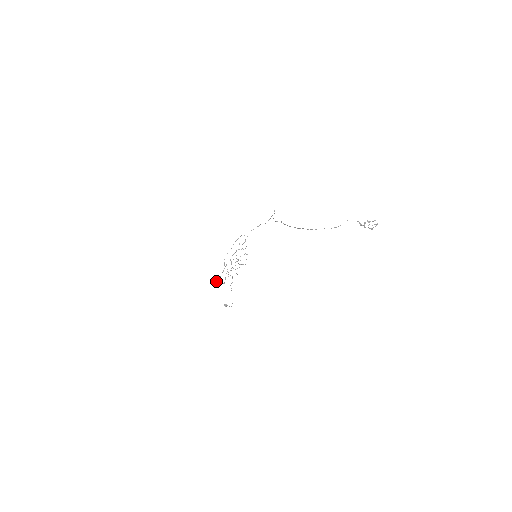
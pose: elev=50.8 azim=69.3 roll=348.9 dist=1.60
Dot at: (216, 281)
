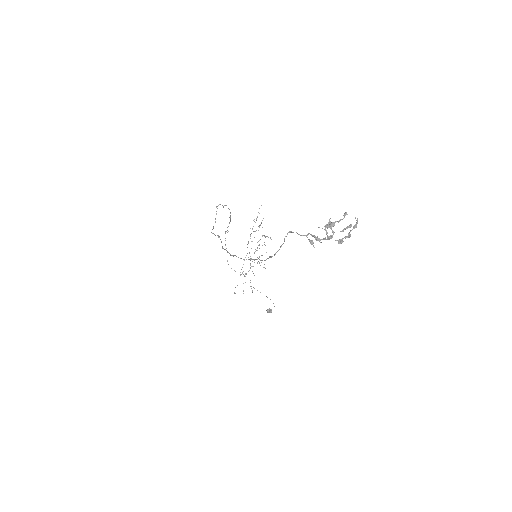
Dot at: occluded
